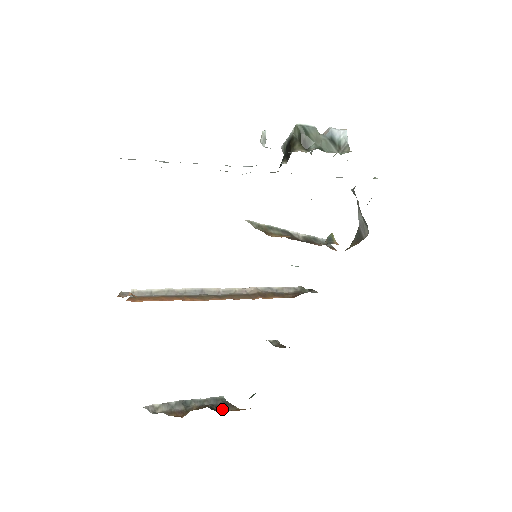
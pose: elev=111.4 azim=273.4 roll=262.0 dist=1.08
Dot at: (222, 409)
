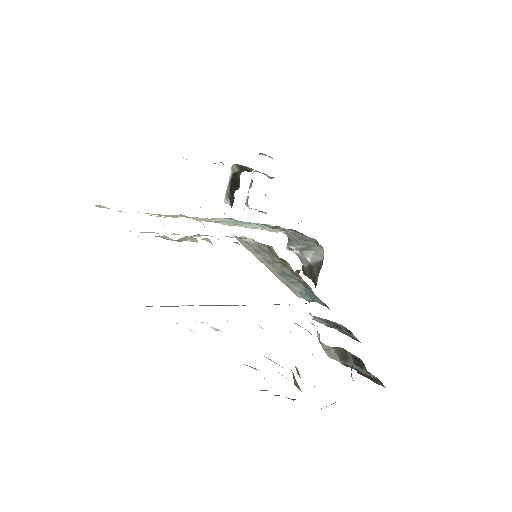
Dot at: (333, 403)
